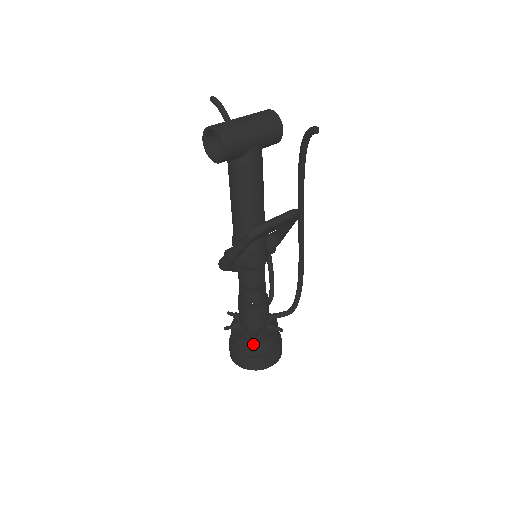
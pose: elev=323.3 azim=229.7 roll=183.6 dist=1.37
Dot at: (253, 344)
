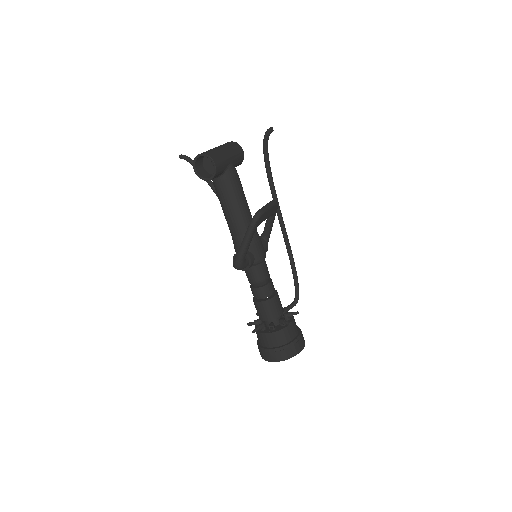
Dot at: (282, 332)
